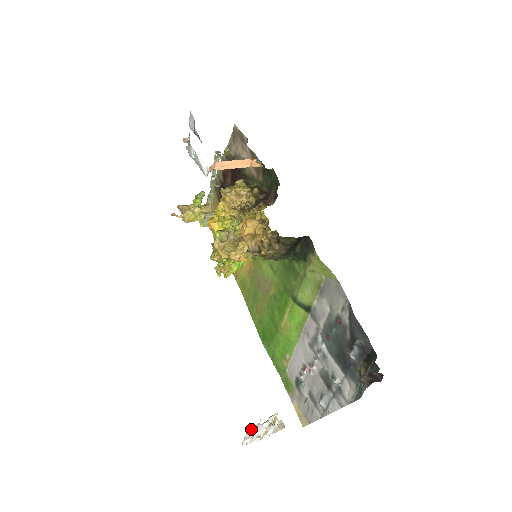
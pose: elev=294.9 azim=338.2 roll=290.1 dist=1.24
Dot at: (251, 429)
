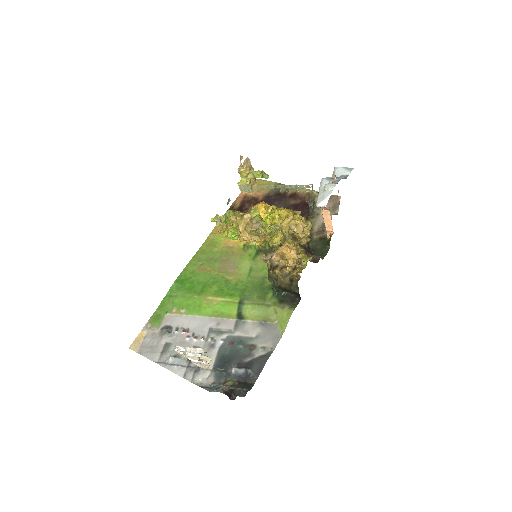
Dot at: (199, 351)
